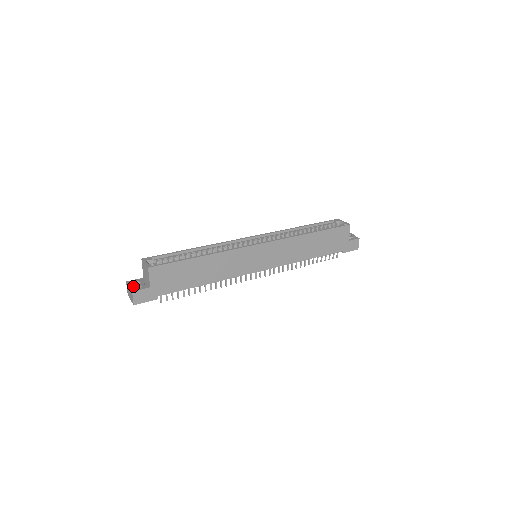
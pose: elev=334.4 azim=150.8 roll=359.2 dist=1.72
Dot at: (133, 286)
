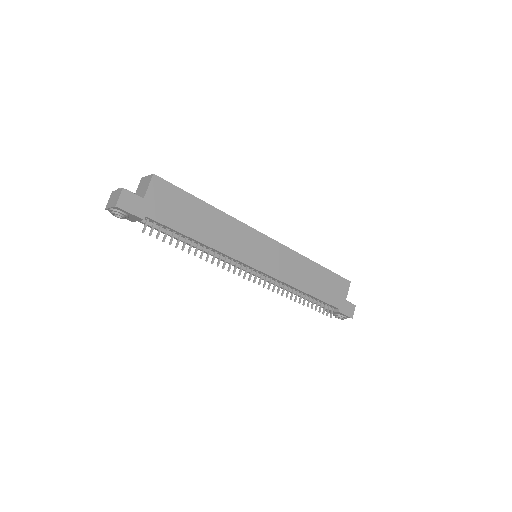
Dot at: occluded
